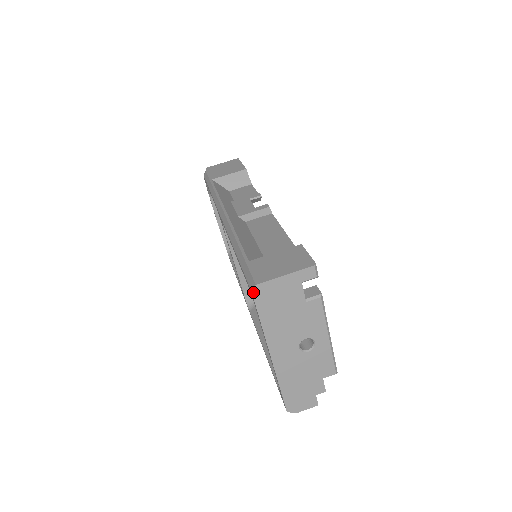
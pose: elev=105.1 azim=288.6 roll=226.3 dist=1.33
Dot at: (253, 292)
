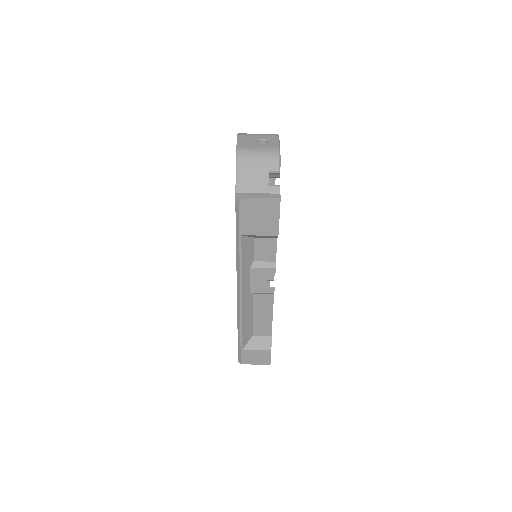
Dot at: (239, 361)
